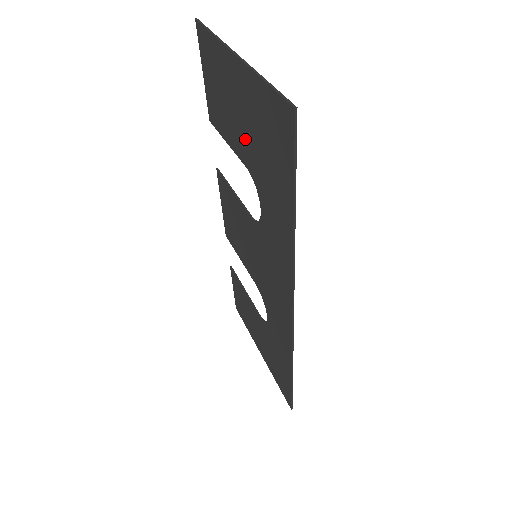
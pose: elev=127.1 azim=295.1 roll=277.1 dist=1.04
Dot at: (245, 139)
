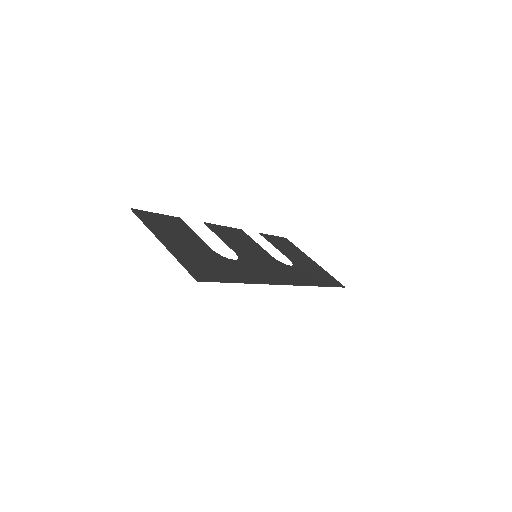
Dot at: (197, 249)
